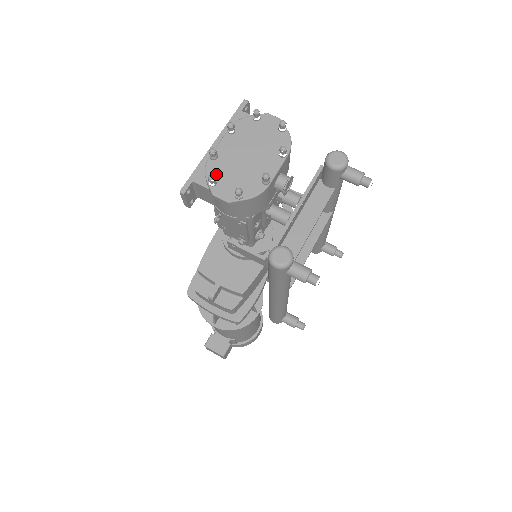
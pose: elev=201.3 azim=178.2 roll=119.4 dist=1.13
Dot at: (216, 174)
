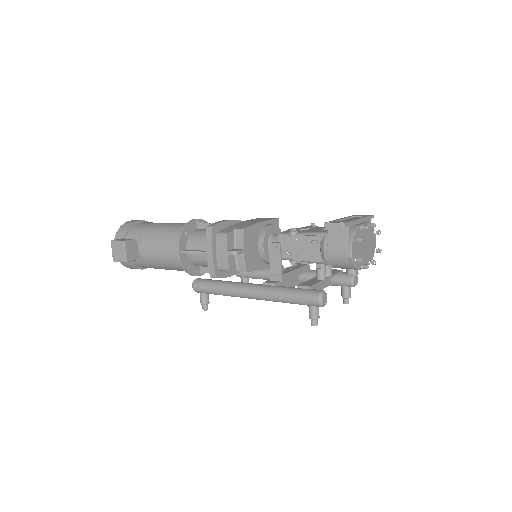
Dot at: (357, 237)
